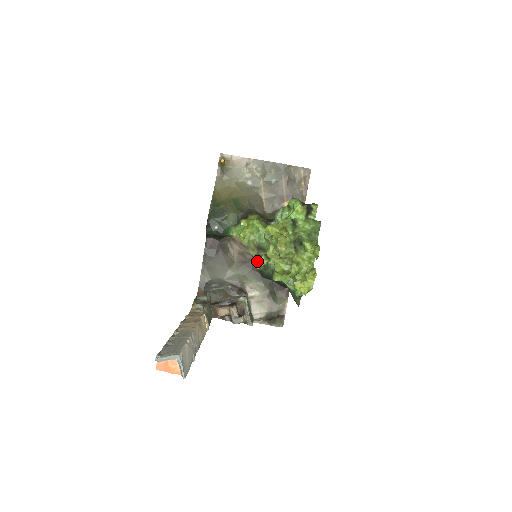
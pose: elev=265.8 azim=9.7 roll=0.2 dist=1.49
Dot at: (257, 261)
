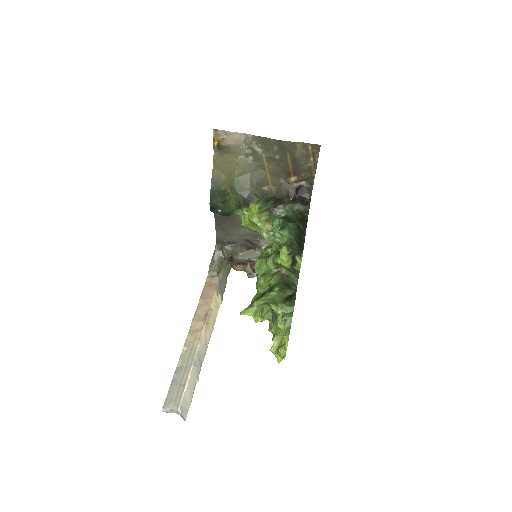
Dot at: occluded
